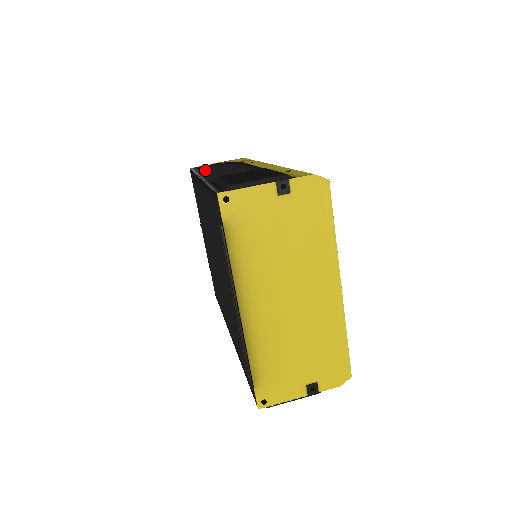
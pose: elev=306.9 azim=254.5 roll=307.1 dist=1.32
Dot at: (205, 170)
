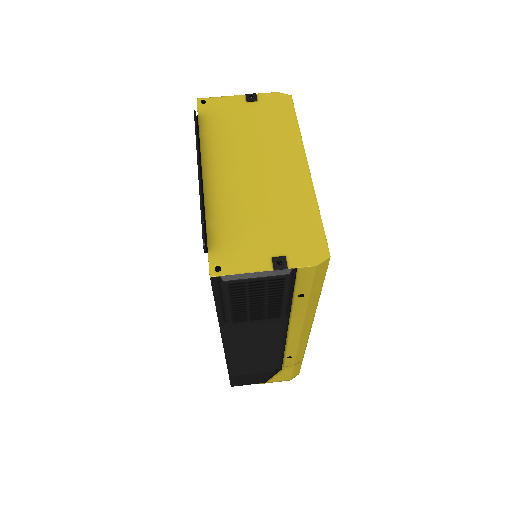
Dot at: occluded
